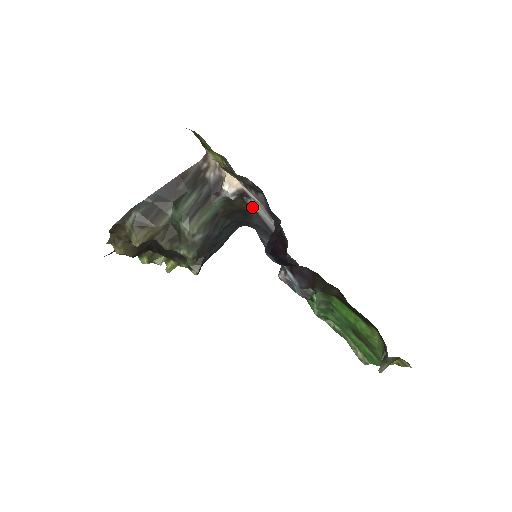
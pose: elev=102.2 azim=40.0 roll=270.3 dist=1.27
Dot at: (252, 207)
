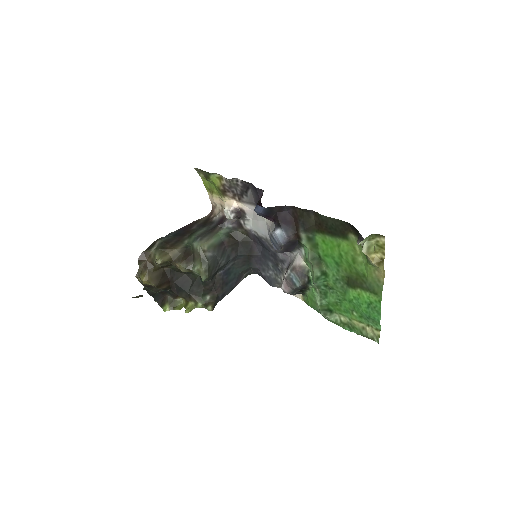
Dot at: (250, 231)
